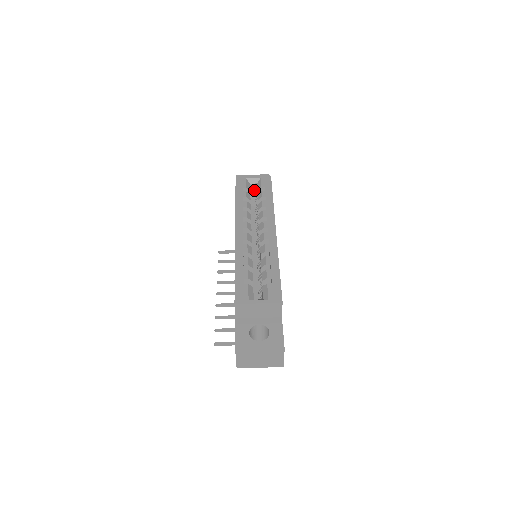
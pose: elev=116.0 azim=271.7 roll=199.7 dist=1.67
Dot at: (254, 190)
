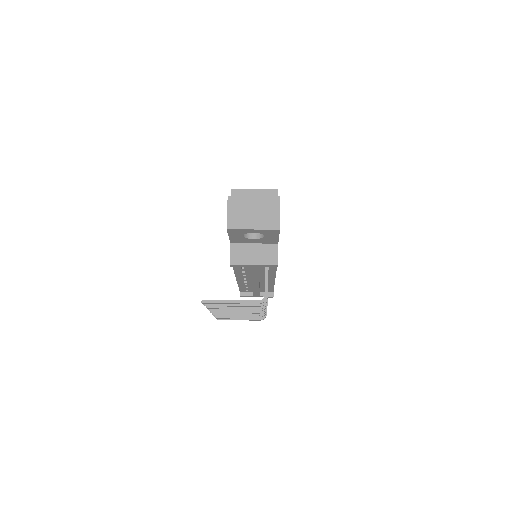
Dot at: occluded
